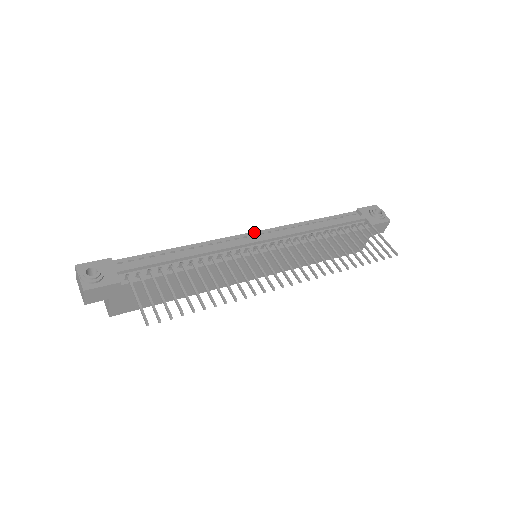
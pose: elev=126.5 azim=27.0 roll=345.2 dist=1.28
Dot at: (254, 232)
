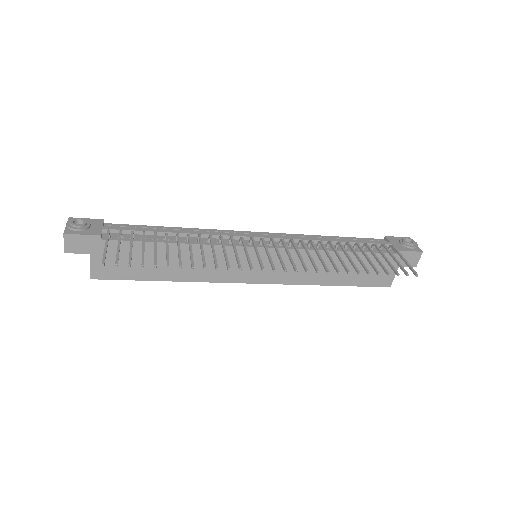
Dot at: (258, 232)
